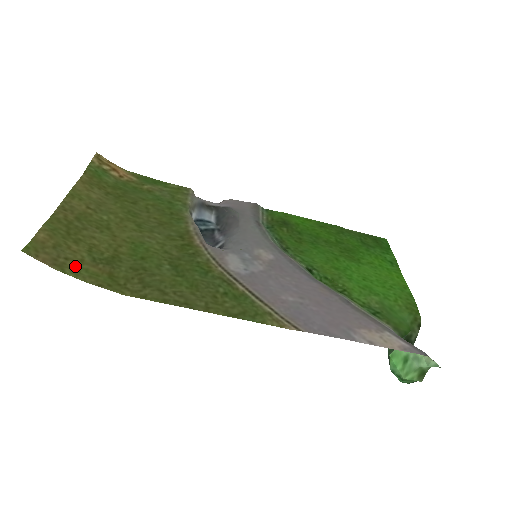
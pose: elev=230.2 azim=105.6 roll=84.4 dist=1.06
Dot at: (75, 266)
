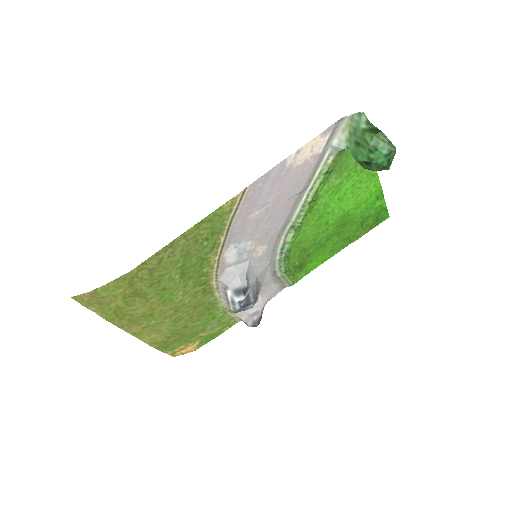
Dot at: (107, 293)
